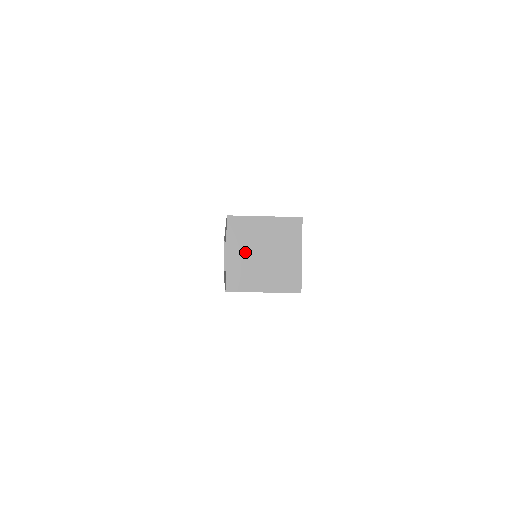
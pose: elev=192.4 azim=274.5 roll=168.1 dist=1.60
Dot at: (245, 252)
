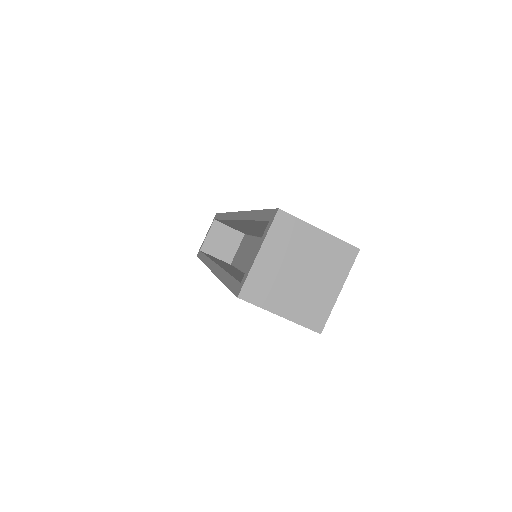
Dot at: (280, 260)
